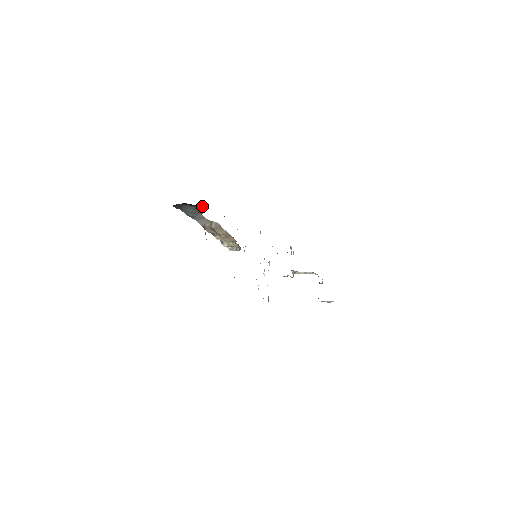
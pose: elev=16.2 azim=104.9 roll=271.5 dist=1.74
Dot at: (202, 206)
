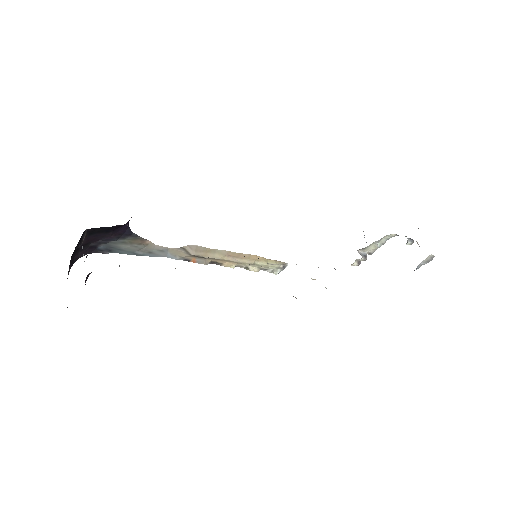
Dot at: (132, 234)
